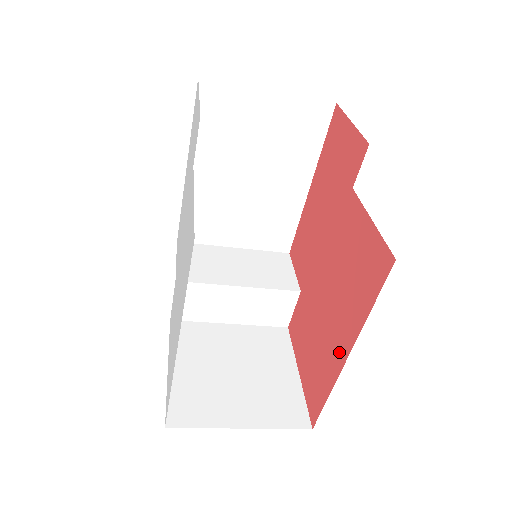
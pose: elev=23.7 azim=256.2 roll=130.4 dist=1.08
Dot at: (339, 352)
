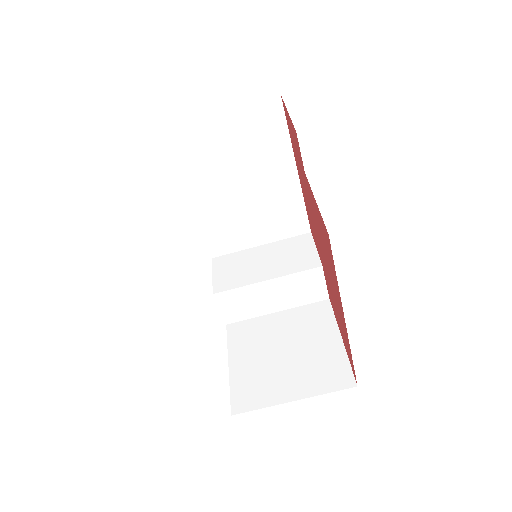
Dot at: (342, 318)
